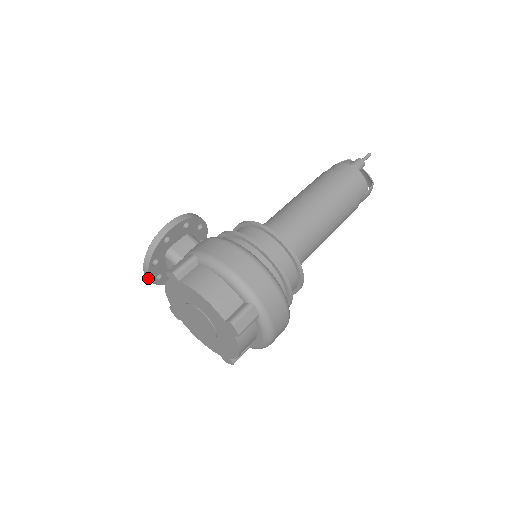
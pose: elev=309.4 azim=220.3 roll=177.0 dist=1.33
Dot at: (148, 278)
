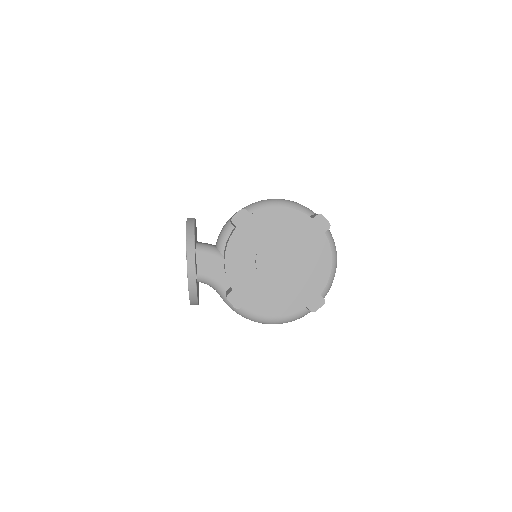
Dot at: (192, 272)
